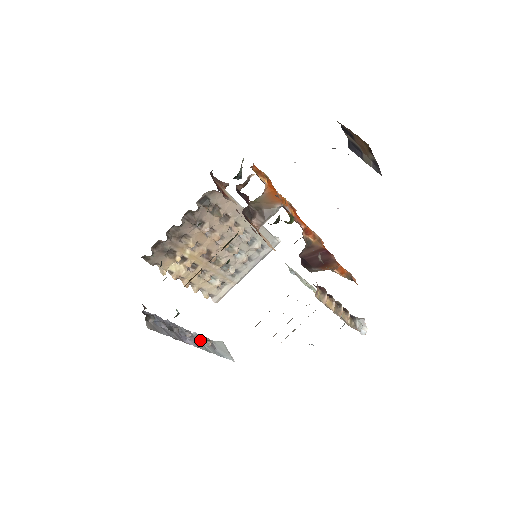
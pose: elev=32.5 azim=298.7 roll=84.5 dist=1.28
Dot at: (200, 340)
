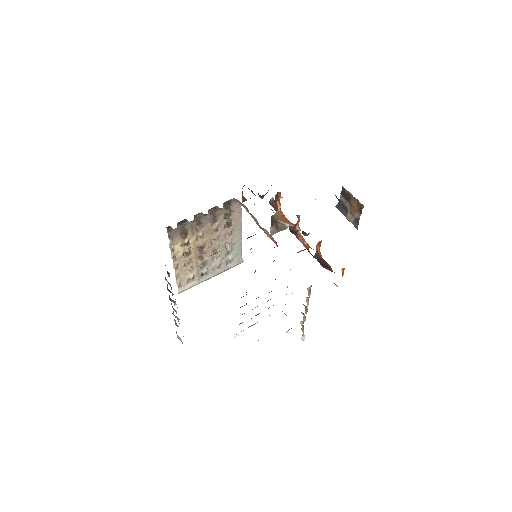
Dot at: (173, 314)
